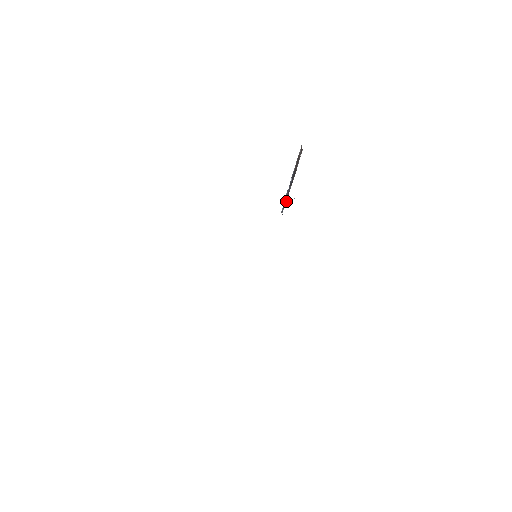
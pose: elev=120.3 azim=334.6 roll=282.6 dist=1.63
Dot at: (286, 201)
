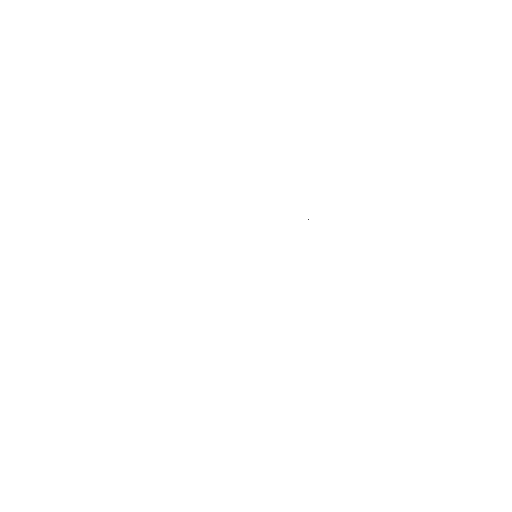
Dot at: occluded
